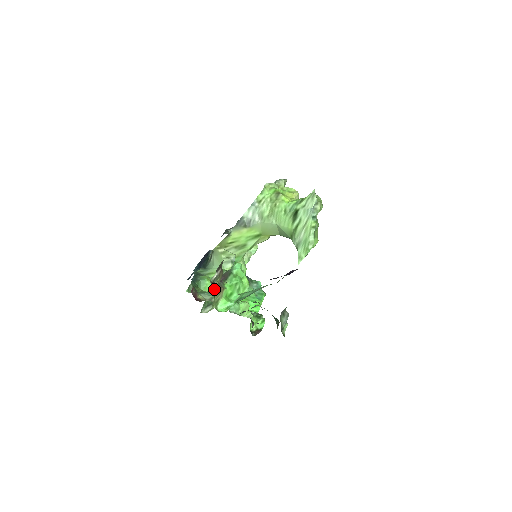
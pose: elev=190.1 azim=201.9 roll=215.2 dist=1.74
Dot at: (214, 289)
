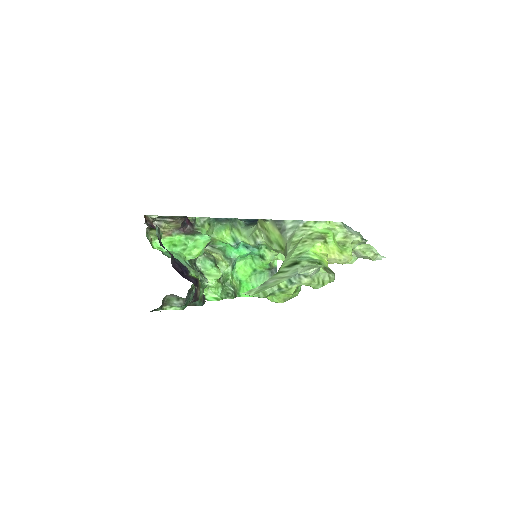
Dot at: (154, 225)
